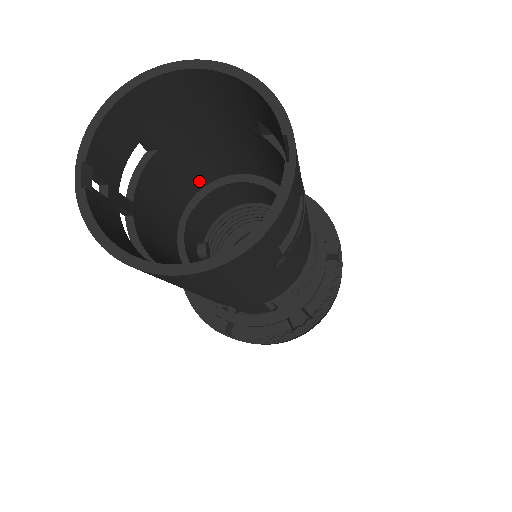
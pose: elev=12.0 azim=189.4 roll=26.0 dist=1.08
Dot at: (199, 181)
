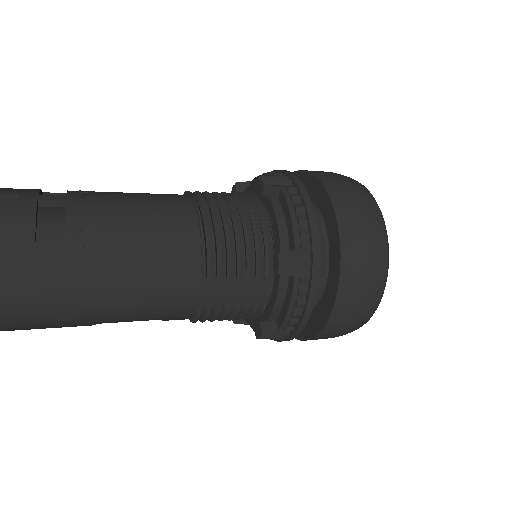
Dot at: occluded
